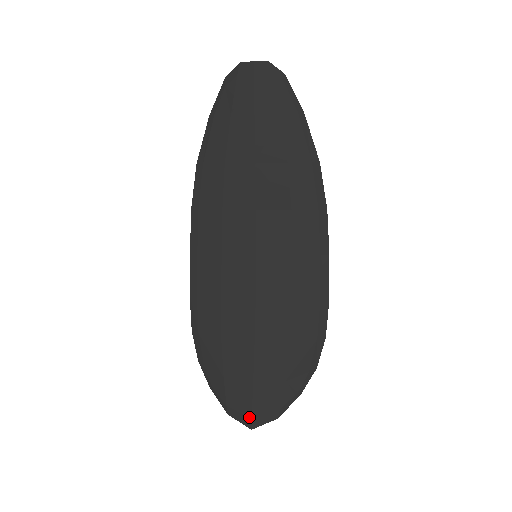
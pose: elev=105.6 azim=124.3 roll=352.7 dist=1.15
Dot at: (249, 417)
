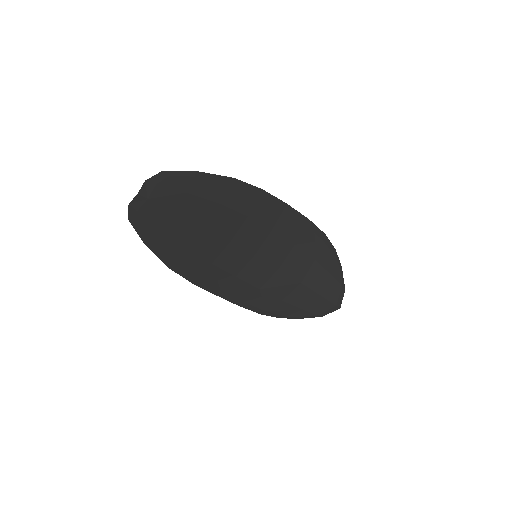
Dot at: (334, 306)
